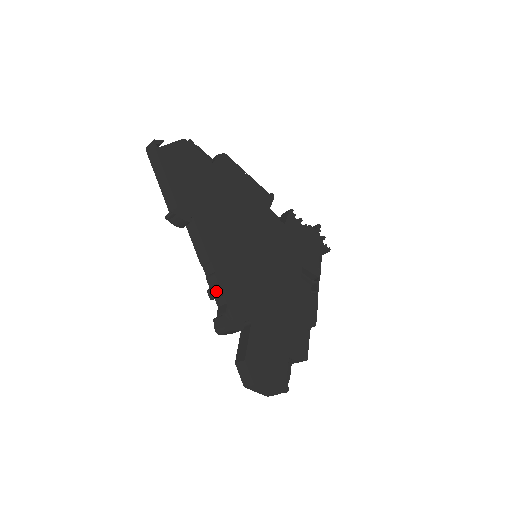
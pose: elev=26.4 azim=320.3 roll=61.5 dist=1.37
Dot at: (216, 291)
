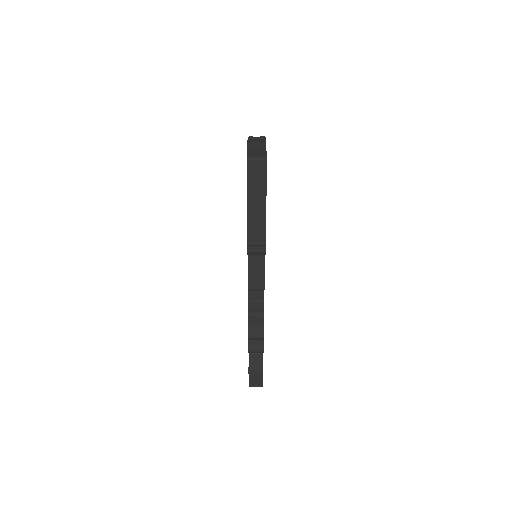
Dot at: (262, 319)
